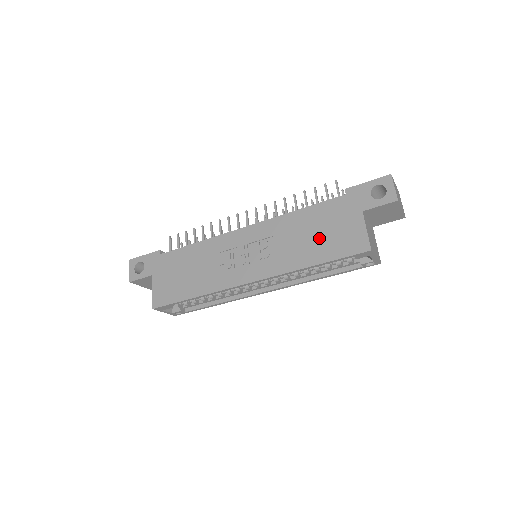
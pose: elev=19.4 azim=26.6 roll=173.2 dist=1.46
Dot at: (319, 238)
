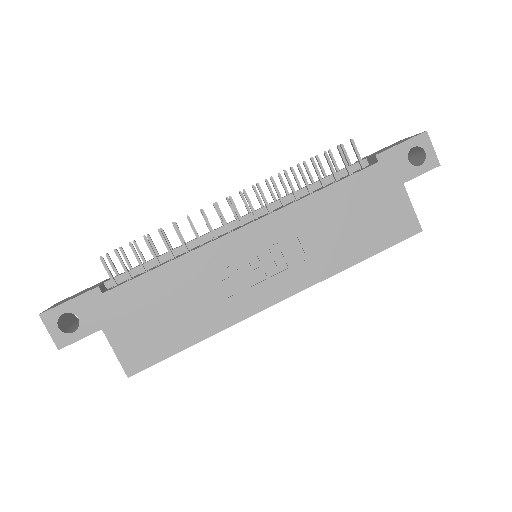
Dot at: (358, 226)
